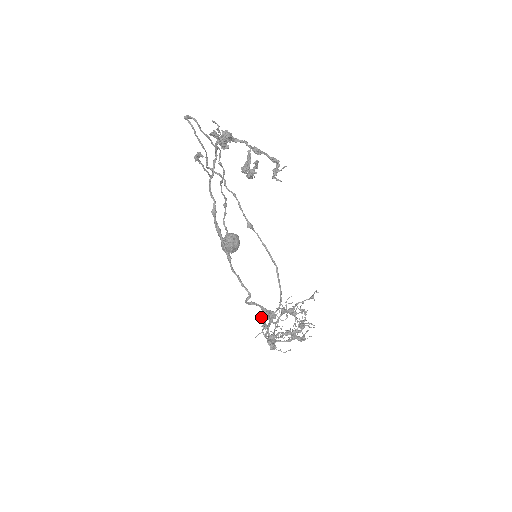
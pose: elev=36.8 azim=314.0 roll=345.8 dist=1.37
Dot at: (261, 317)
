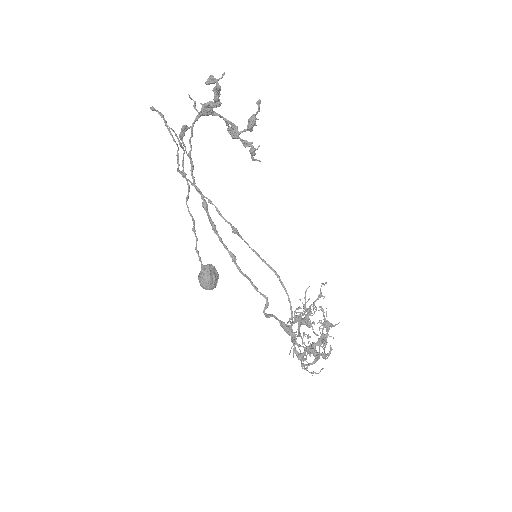
Dot at: (289, 321)
